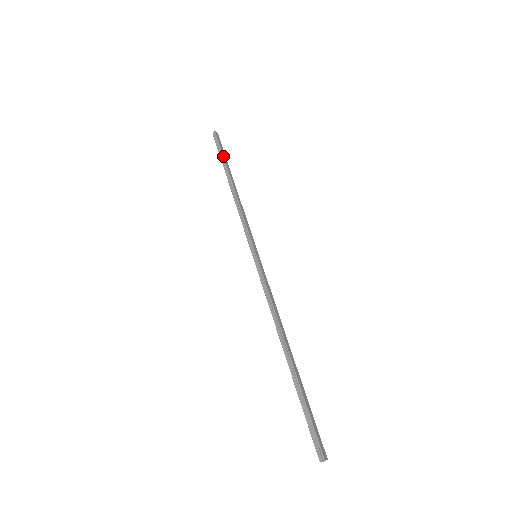
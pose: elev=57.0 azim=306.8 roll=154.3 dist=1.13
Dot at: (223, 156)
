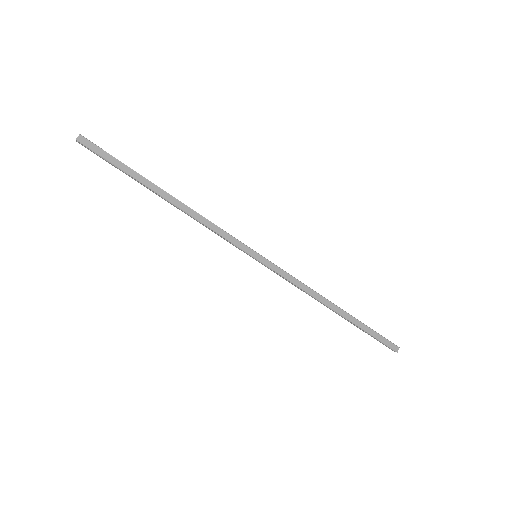
Dot at: (123, 172)
